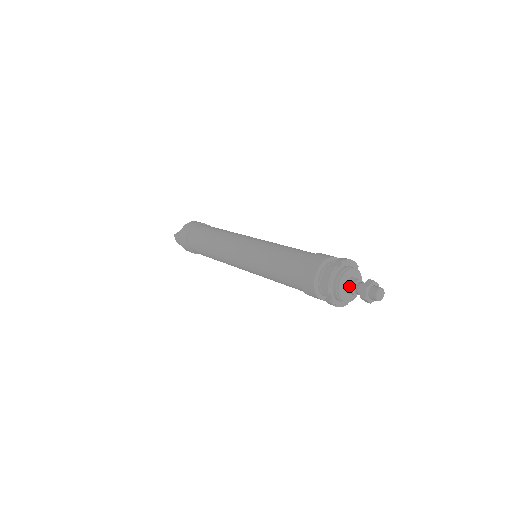
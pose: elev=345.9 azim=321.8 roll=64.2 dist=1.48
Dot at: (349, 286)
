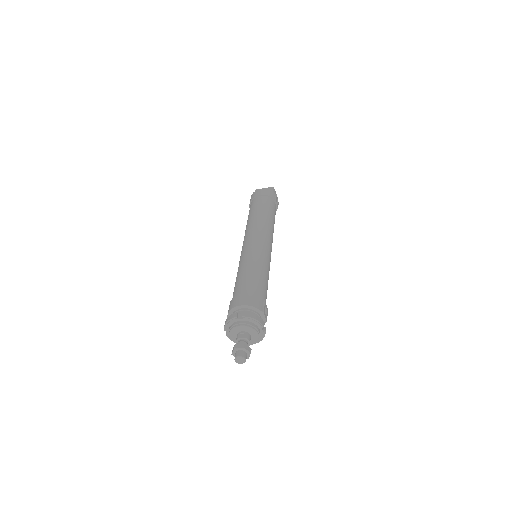
Dot at: (237, 336)
